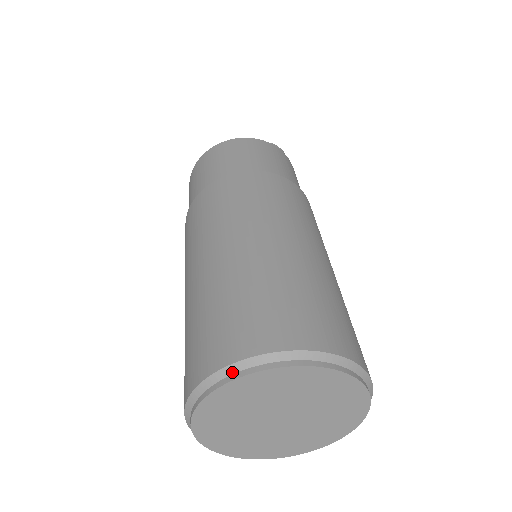
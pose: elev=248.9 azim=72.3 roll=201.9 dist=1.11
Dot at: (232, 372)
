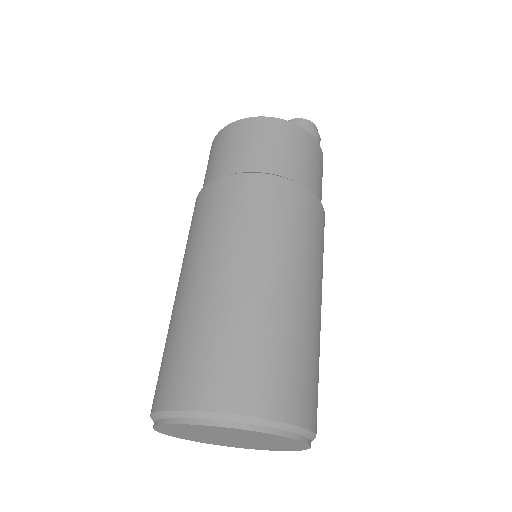
Dot at: (209, 418)
